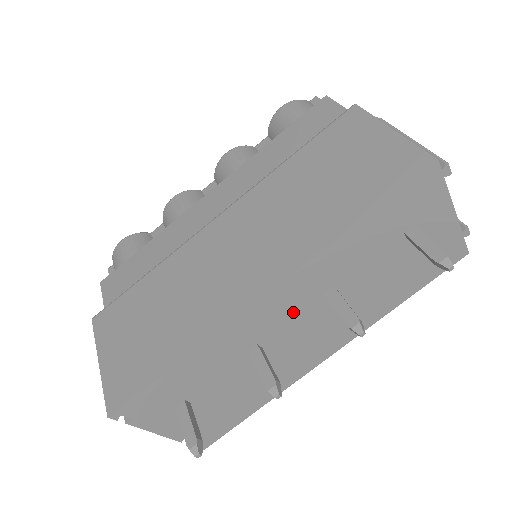
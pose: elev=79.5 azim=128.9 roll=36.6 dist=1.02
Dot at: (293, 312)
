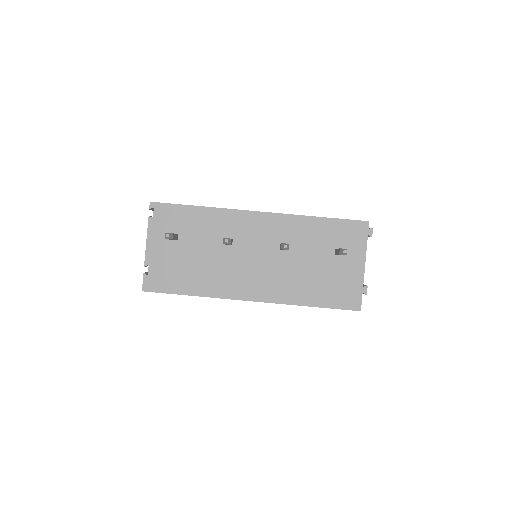
Dot at: (261, 239)
